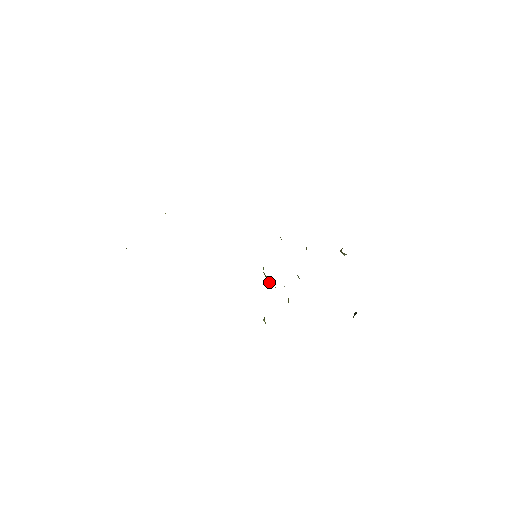
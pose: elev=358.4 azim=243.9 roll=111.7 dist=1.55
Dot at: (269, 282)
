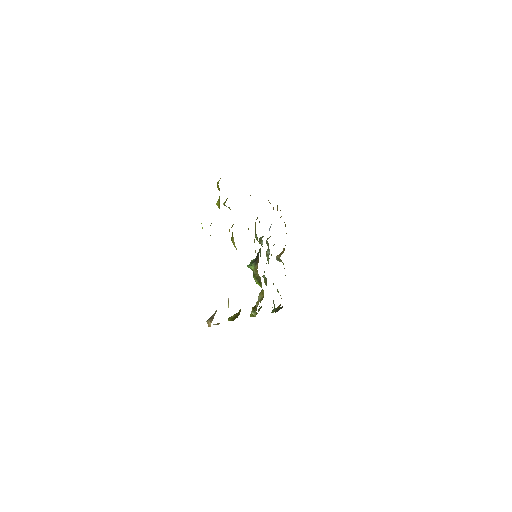
Dot at: (257, 280)
